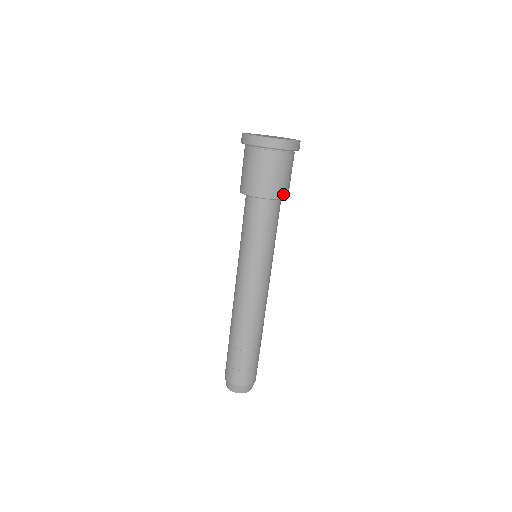
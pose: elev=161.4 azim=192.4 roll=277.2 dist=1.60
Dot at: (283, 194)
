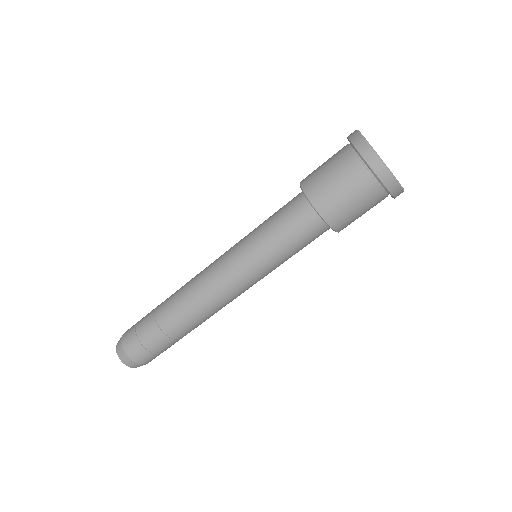
Dot at: (329, 215)
